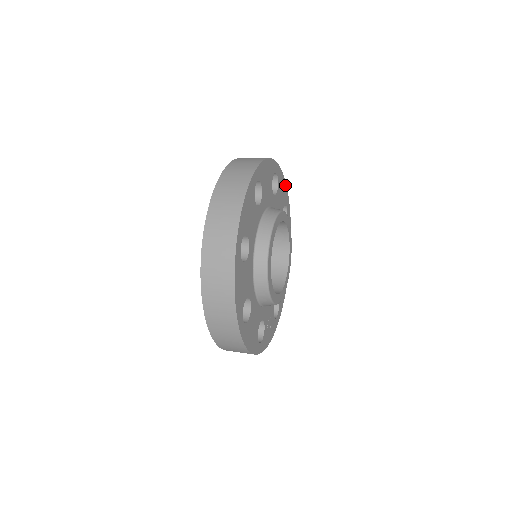
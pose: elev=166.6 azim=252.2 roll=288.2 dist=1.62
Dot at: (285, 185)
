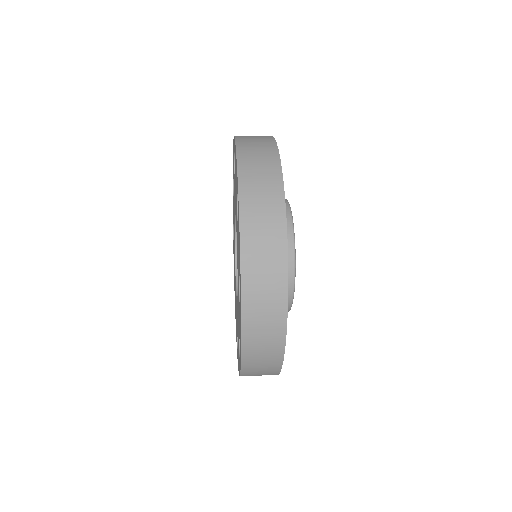
Dot at: occluded
